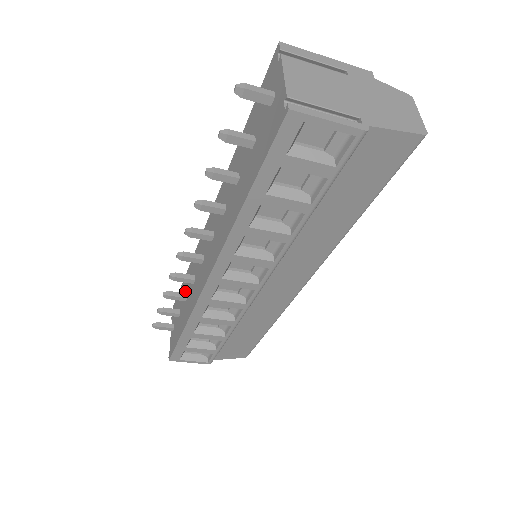
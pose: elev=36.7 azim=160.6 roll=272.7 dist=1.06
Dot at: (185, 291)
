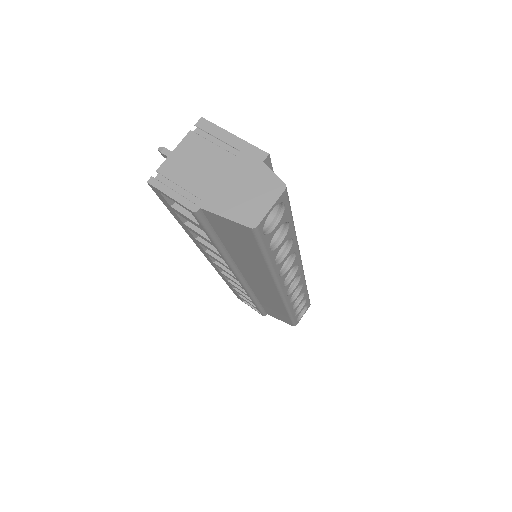
Dot at: occluded
